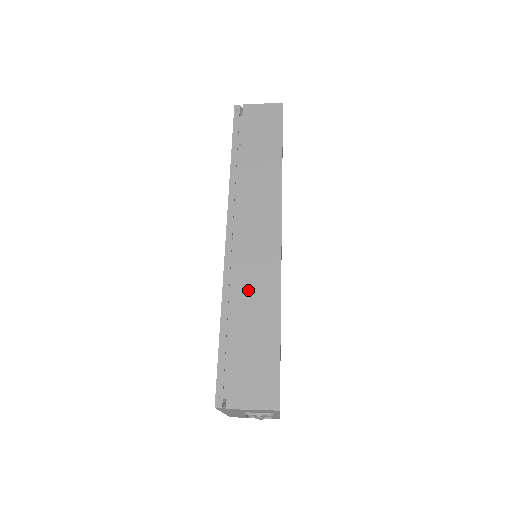
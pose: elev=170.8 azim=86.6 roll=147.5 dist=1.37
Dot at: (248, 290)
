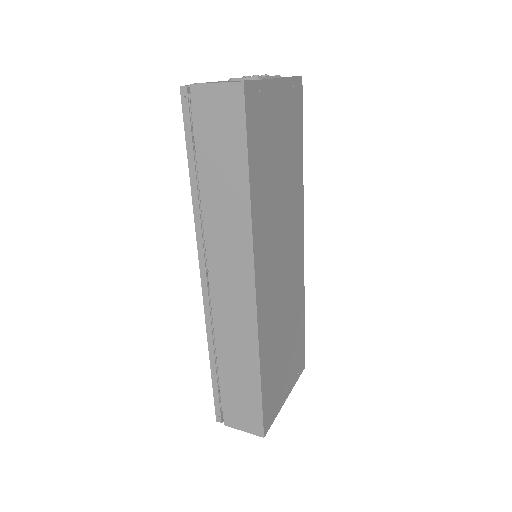
Dot at: (229, 341)
